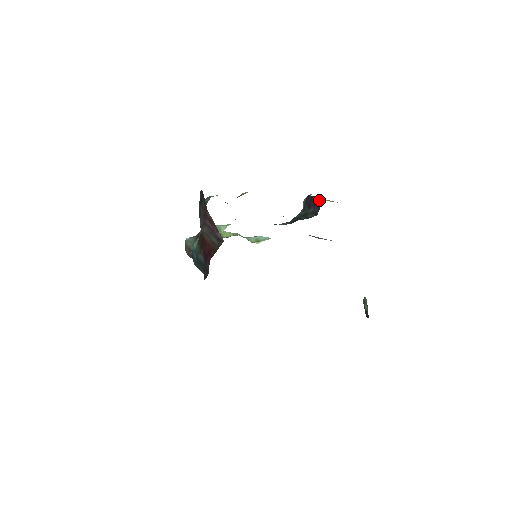
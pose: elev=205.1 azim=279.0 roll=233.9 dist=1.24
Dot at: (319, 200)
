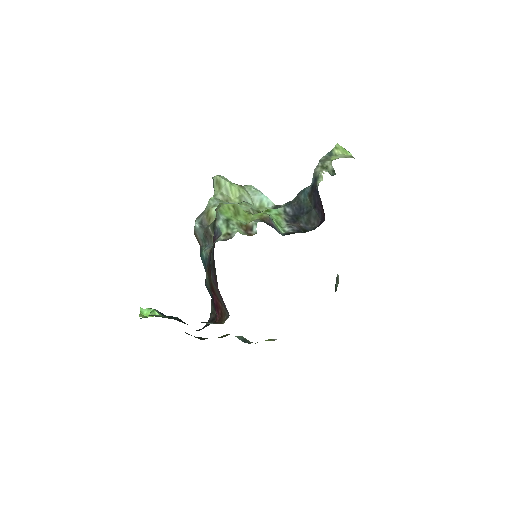
Dot at: (324, 215)
